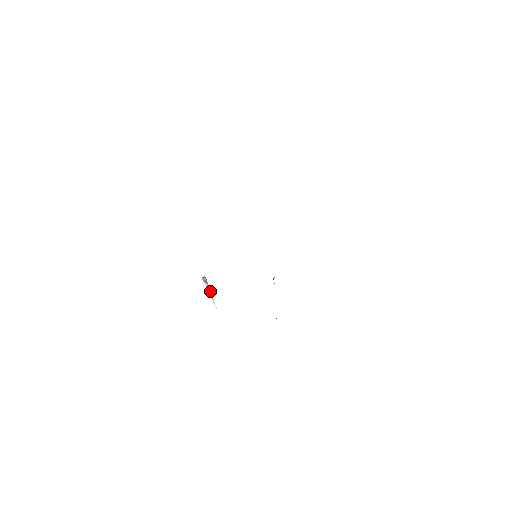
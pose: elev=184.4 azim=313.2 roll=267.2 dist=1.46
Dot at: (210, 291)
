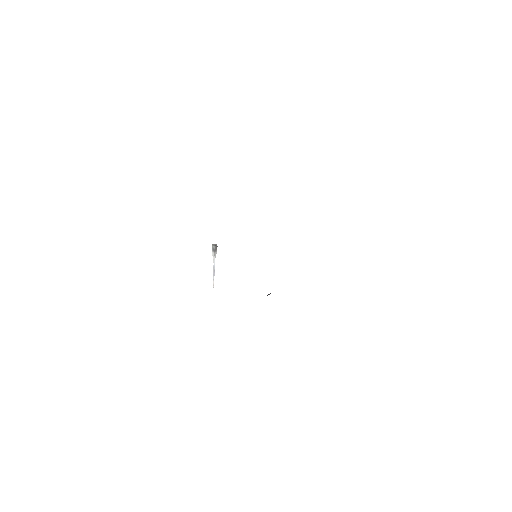
Dot at: occluded
